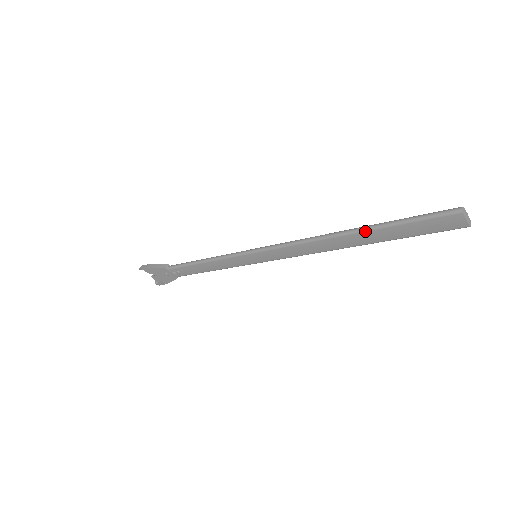
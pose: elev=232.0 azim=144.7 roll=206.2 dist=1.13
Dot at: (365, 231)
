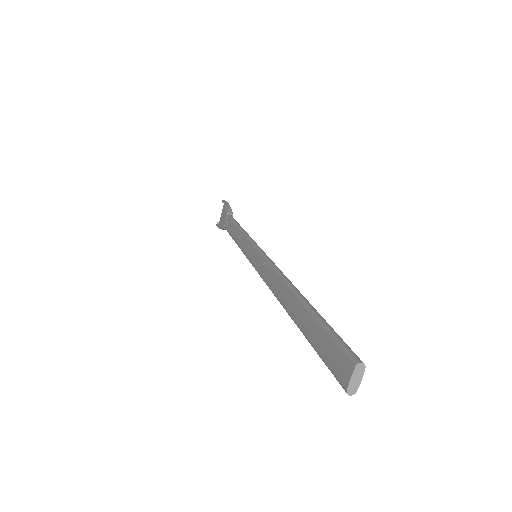
Dot at: (303, 303)
